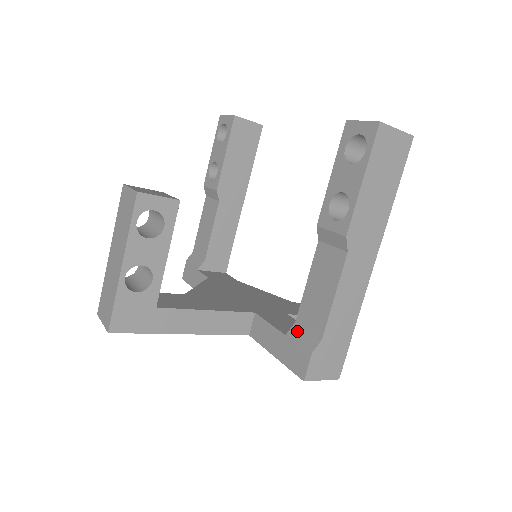
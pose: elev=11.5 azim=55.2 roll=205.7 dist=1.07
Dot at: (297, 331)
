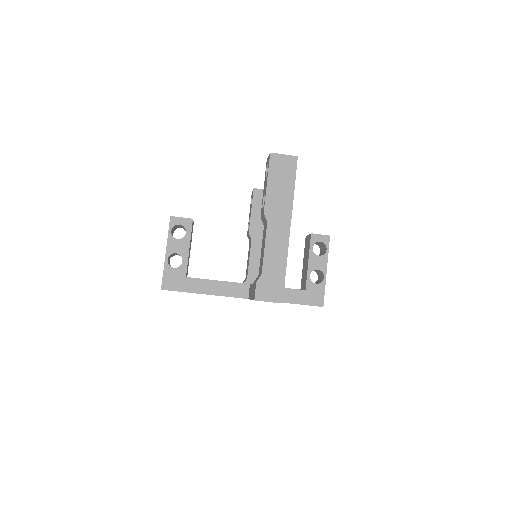
Dot at: occluded
